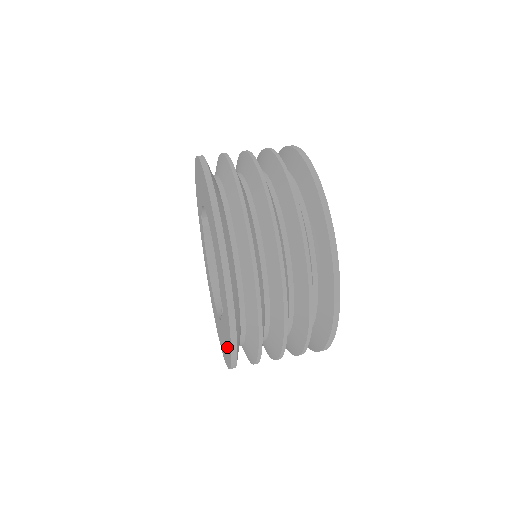
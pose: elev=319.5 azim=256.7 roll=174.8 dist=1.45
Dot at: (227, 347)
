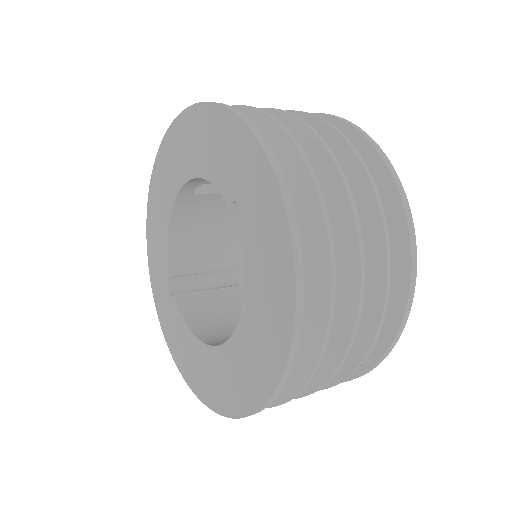
Dot at: (271, 242)
